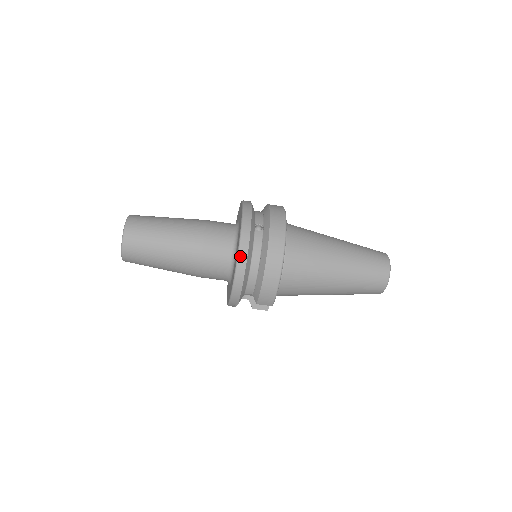
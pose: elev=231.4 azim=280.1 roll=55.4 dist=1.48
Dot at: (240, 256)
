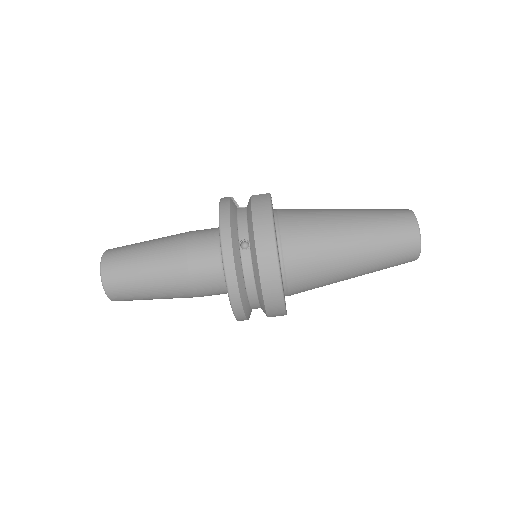
Dot at: (230, 292)
